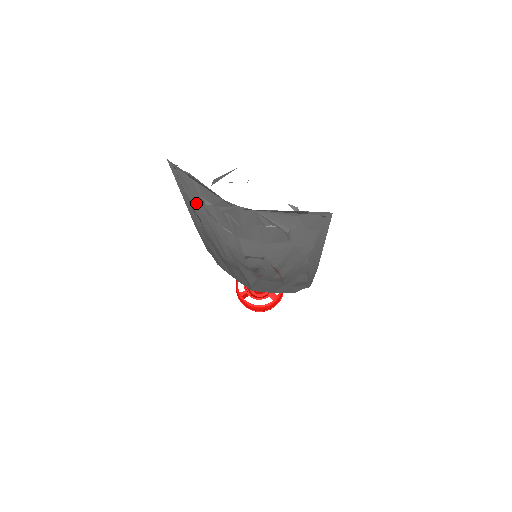
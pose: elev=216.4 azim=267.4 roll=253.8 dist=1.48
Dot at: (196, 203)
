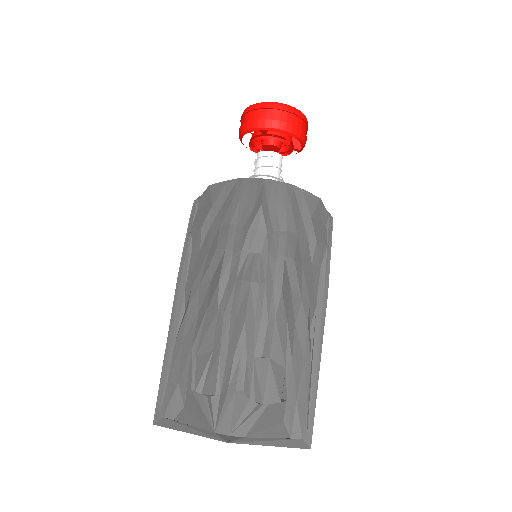
Dot at: occluded
